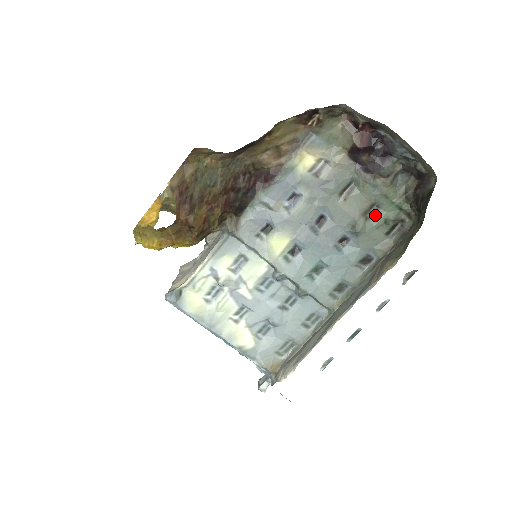
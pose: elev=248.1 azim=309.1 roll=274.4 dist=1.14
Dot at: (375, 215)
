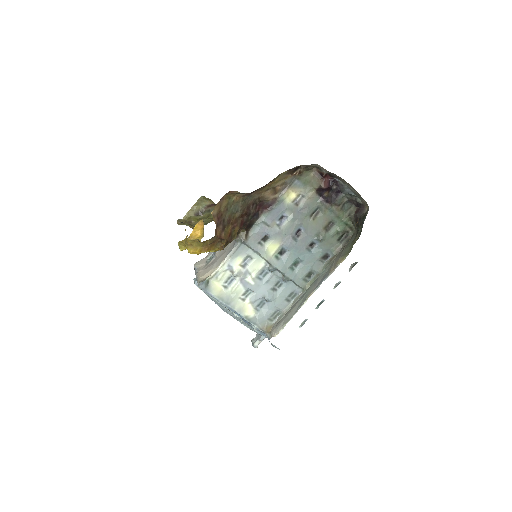
Dot at: (331, 229)
